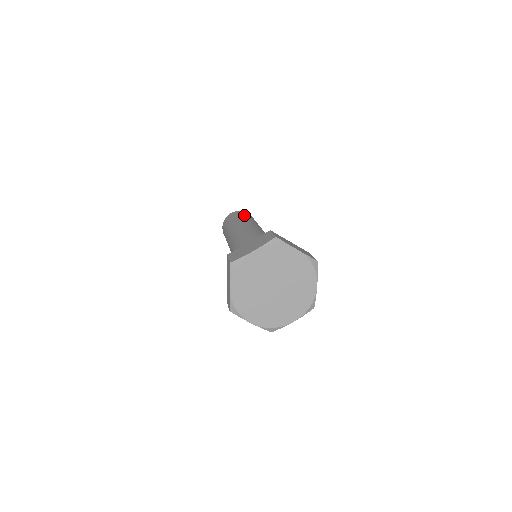
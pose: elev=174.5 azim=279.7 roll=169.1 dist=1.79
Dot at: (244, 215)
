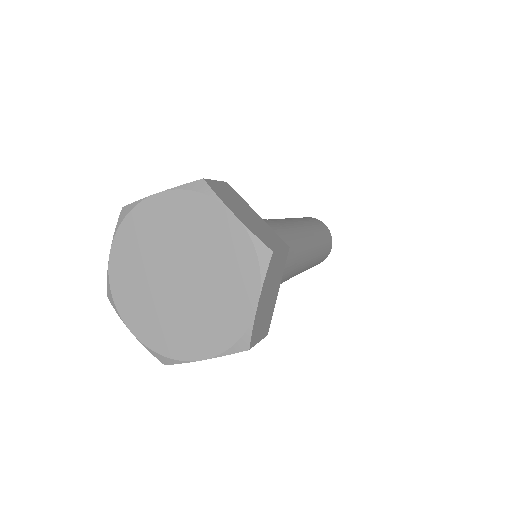
Dot at: occluded
